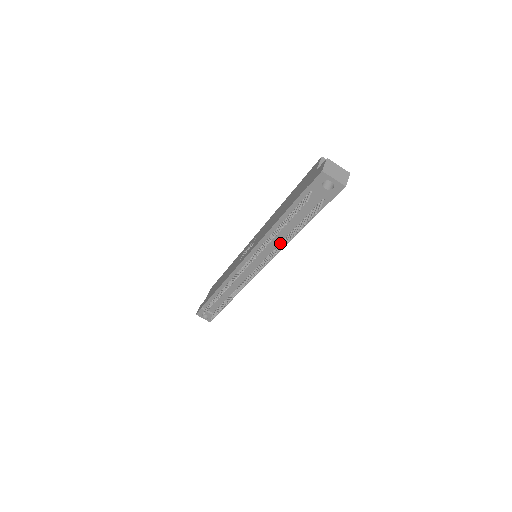
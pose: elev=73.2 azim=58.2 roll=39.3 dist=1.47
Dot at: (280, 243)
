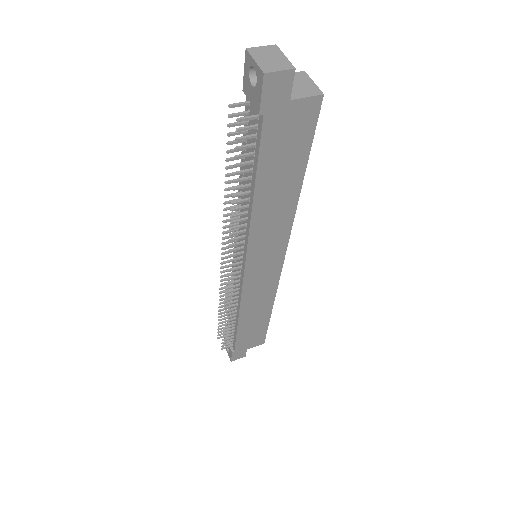
Dot at: (247, 215)
